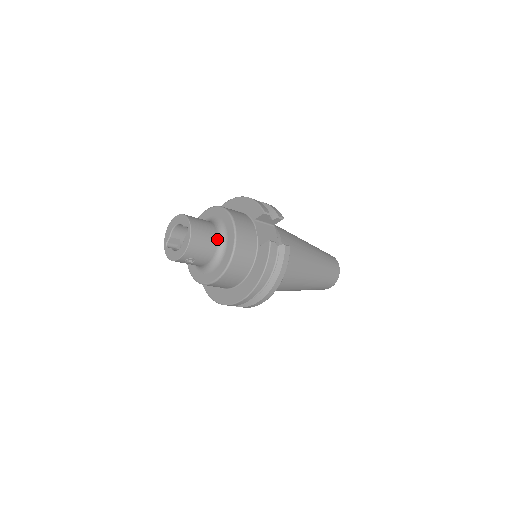
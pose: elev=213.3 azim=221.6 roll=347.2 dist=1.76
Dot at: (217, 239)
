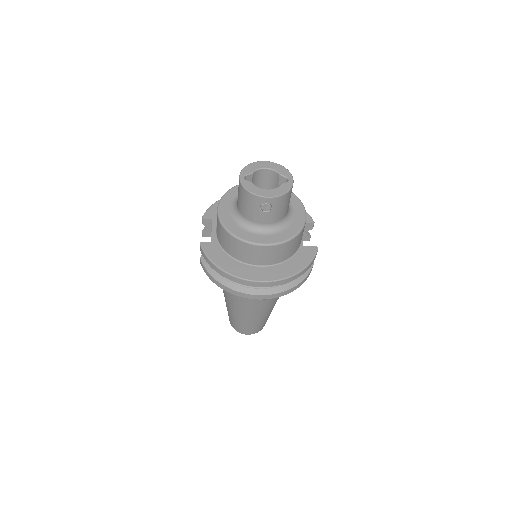
Dot at: (288, 210)
